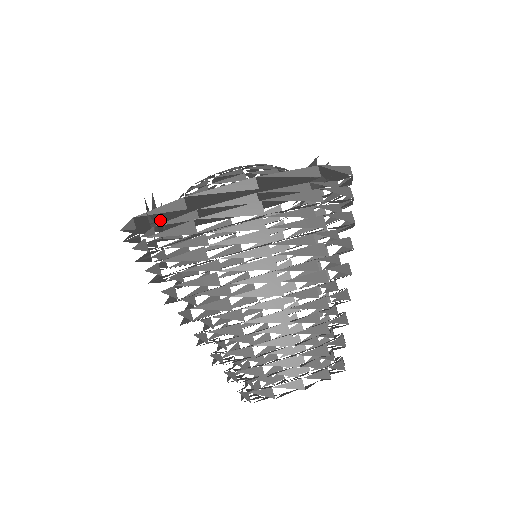
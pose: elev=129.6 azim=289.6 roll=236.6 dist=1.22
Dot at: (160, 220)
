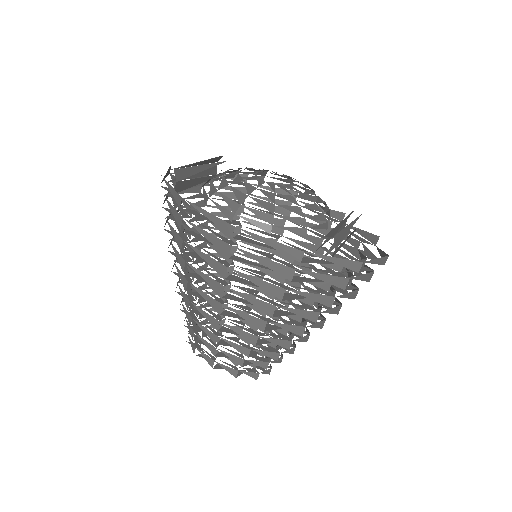
Dot at: occluded
